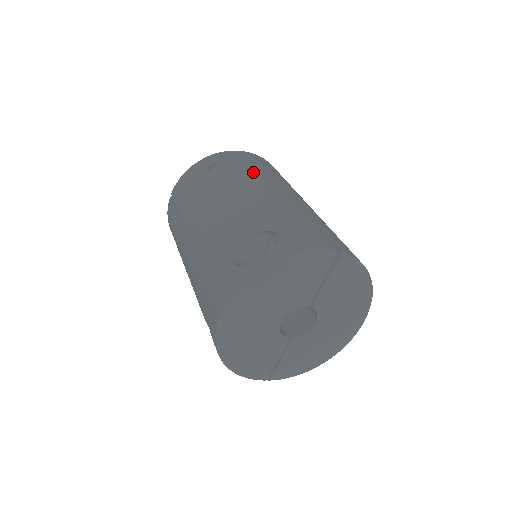
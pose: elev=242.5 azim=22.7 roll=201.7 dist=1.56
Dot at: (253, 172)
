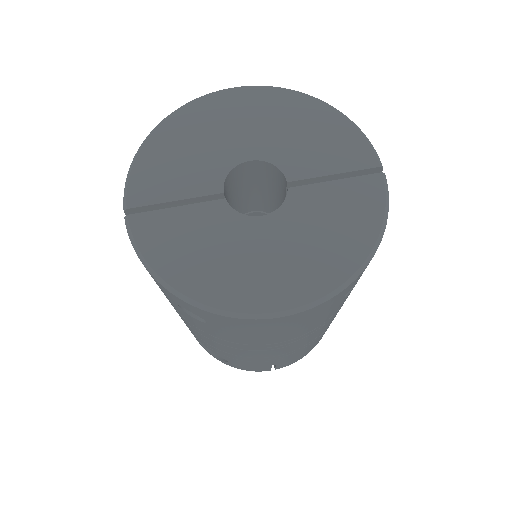
Dot at: occluded
